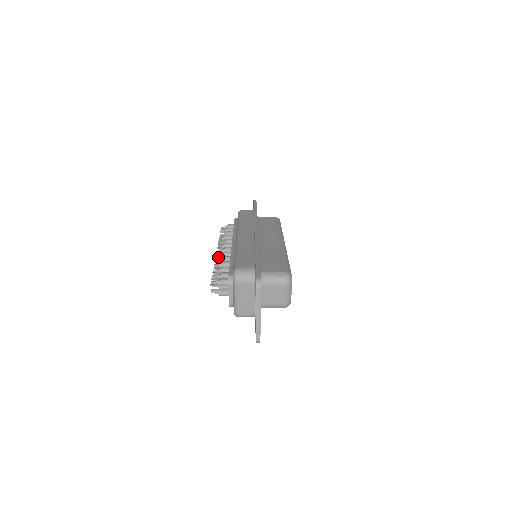
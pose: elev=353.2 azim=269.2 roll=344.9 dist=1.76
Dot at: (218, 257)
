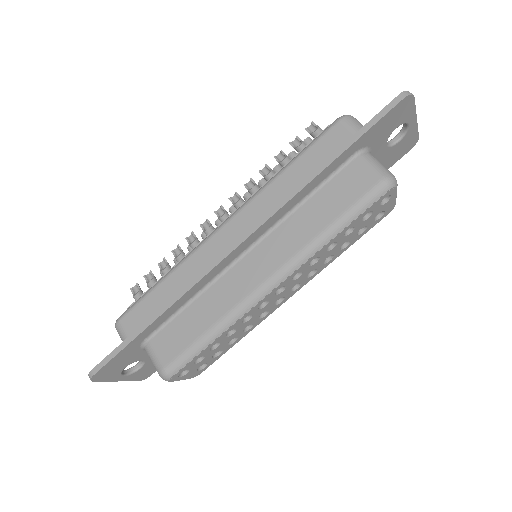
Dot at: (202, 227)
